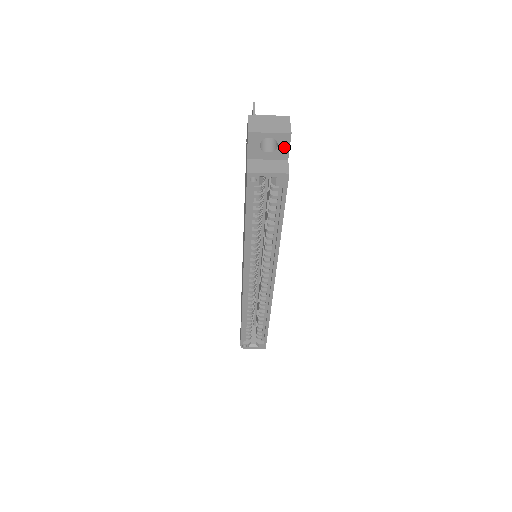
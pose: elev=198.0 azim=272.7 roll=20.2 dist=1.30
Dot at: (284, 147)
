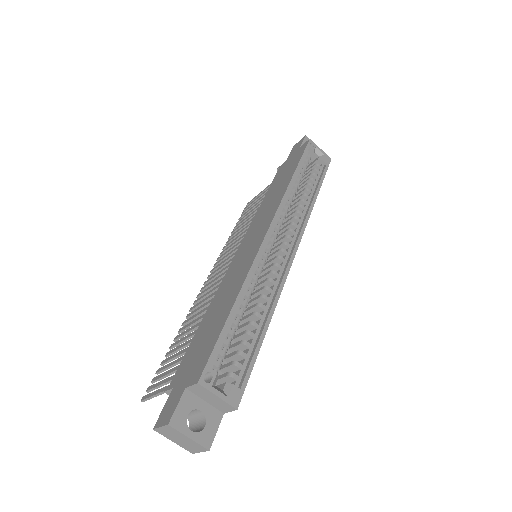
Dot at: occluded
